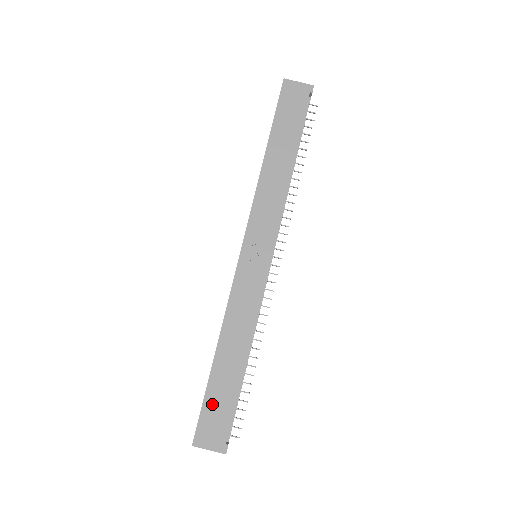
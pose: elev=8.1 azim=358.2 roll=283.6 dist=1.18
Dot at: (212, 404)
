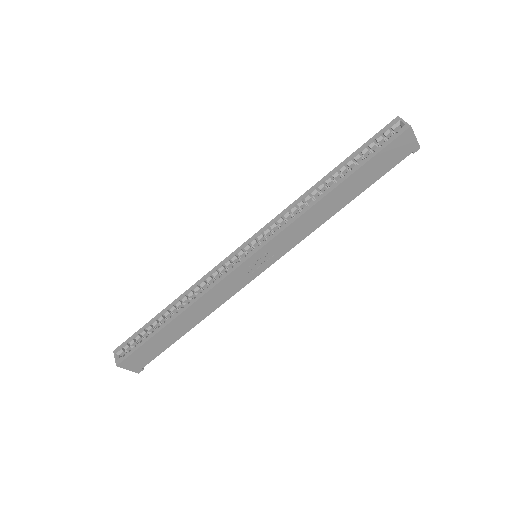
Dot at: (150, 346)
